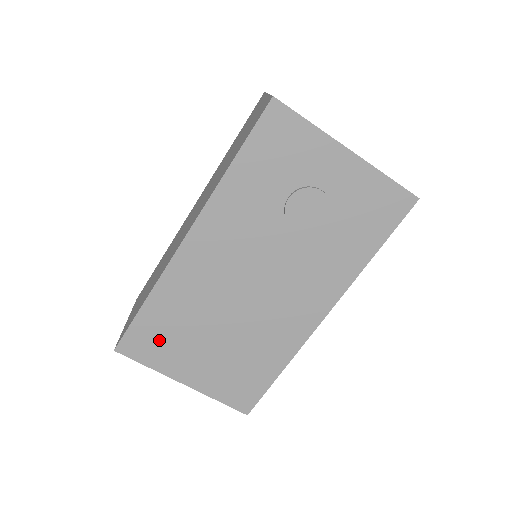
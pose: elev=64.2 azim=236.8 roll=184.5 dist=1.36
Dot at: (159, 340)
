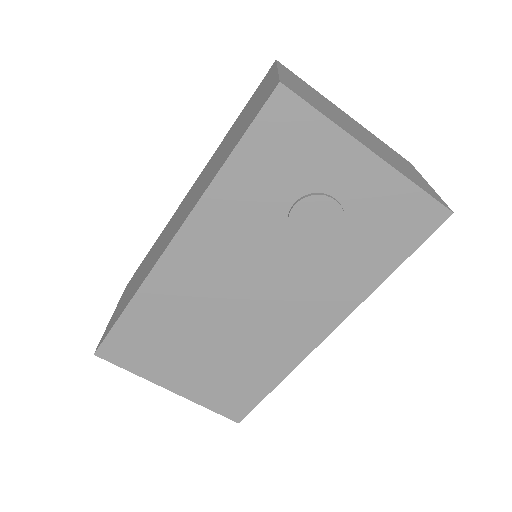
Dot at: (143, 347)
